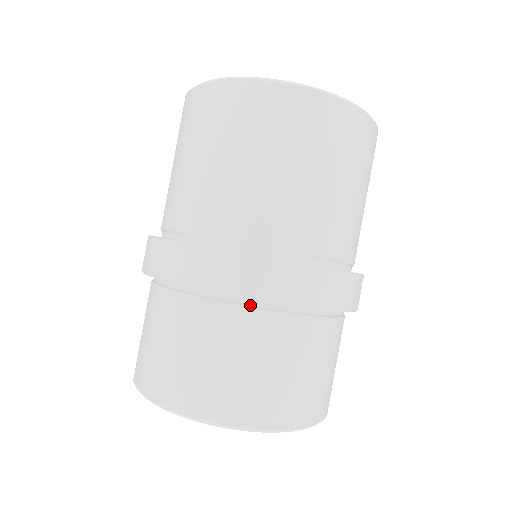
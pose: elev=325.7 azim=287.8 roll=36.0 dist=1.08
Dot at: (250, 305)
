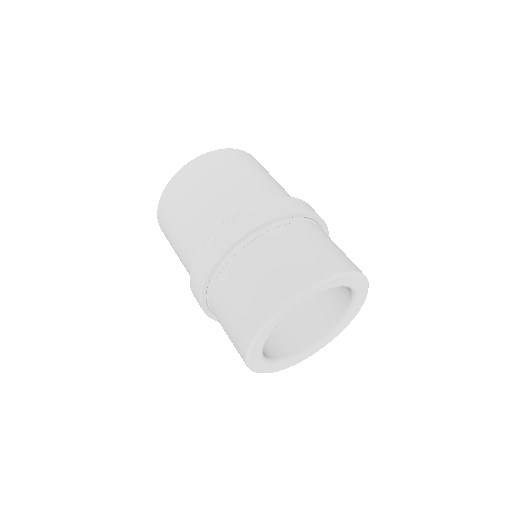
Dot at: (309, 223)
